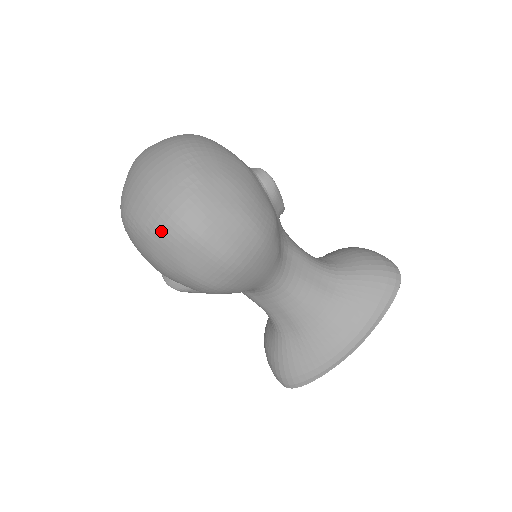
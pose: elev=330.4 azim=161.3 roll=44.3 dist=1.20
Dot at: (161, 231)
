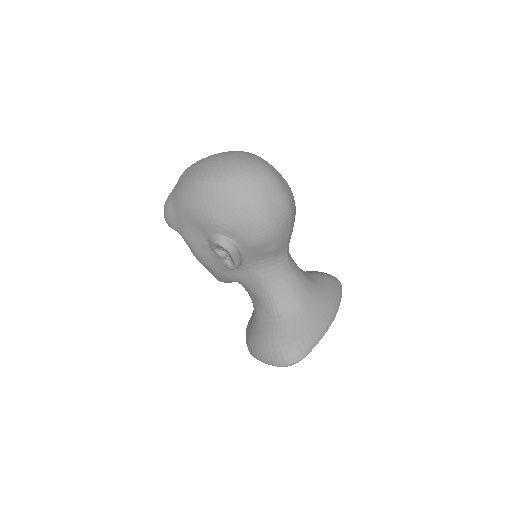
Dot at: (250, 177)
